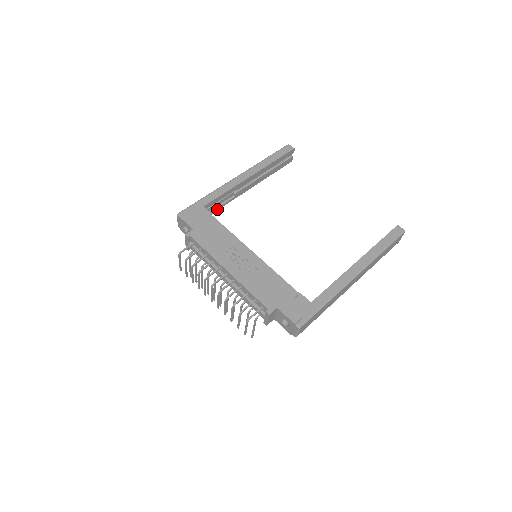
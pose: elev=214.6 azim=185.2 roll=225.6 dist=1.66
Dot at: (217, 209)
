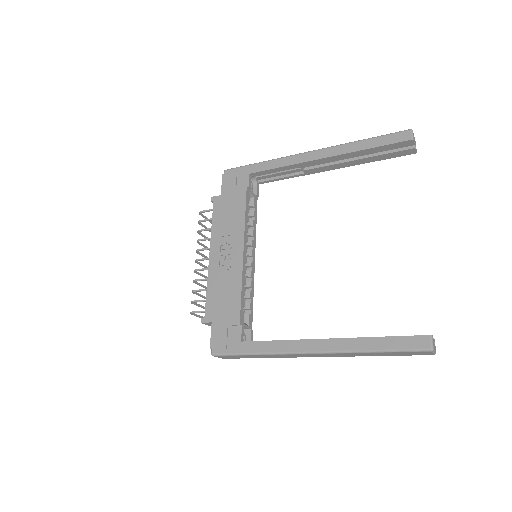
Dot at: (278, 179)
